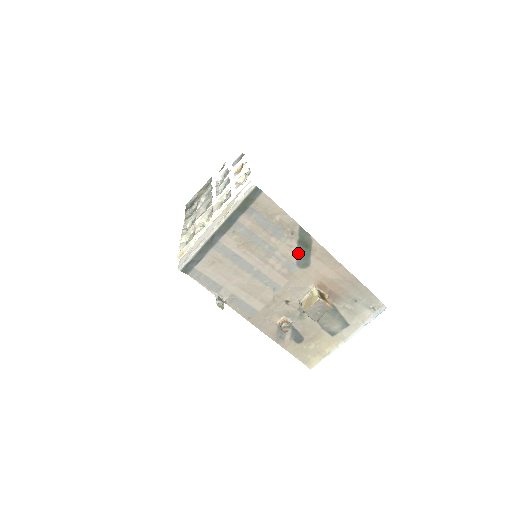
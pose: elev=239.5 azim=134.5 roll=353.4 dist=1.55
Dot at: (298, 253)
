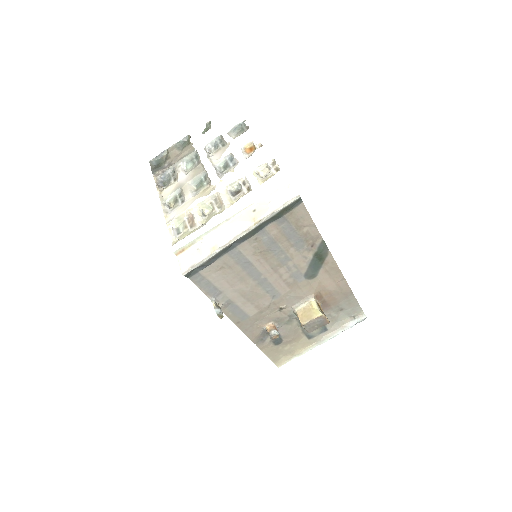
Dot at: (310, 265)
